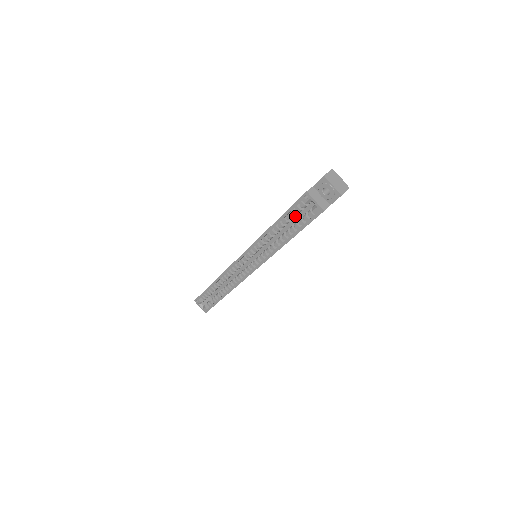
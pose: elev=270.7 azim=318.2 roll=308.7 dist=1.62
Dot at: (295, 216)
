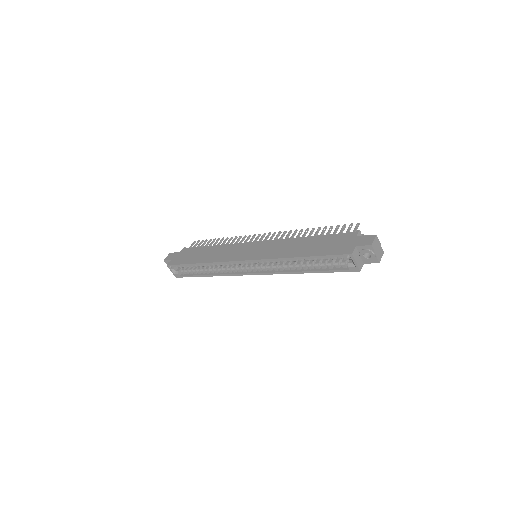
Dot at: occluded
